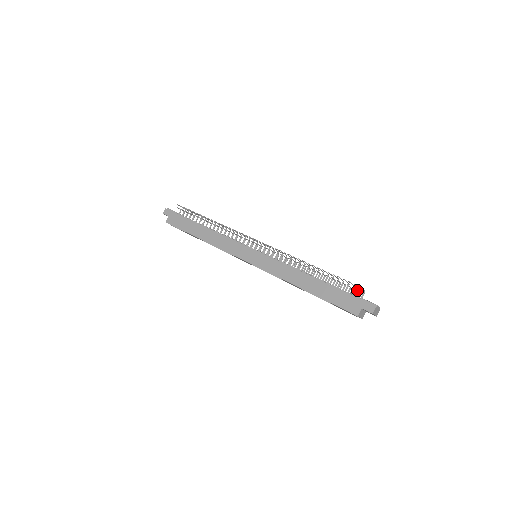
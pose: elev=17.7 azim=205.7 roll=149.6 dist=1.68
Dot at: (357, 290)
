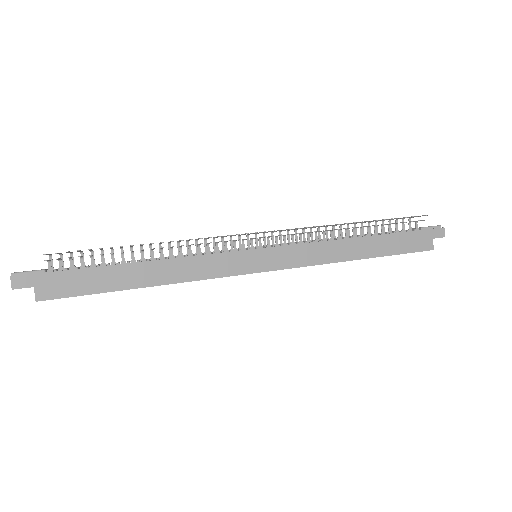
Dot at: occluded
